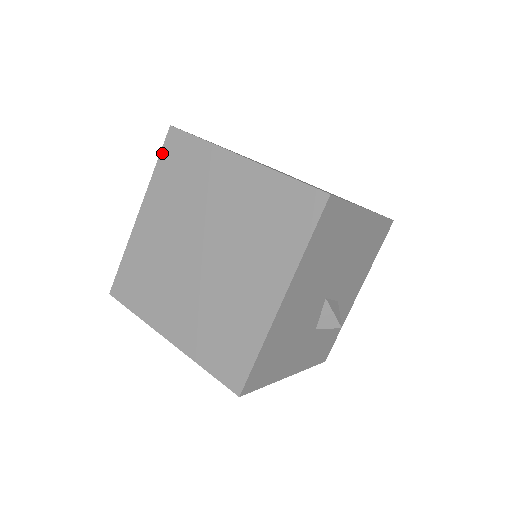
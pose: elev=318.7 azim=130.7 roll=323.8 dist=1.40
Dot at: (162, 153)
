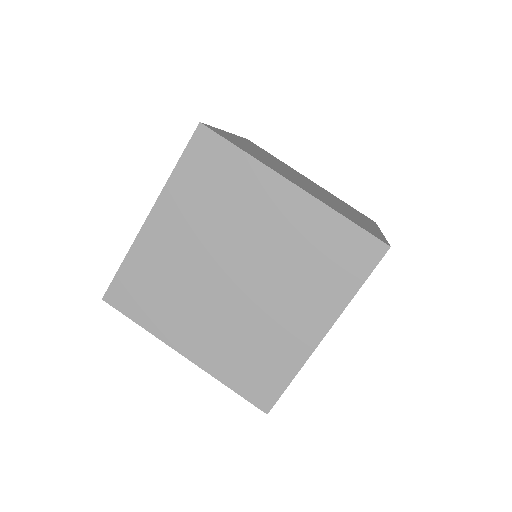
Dot at: occluded
